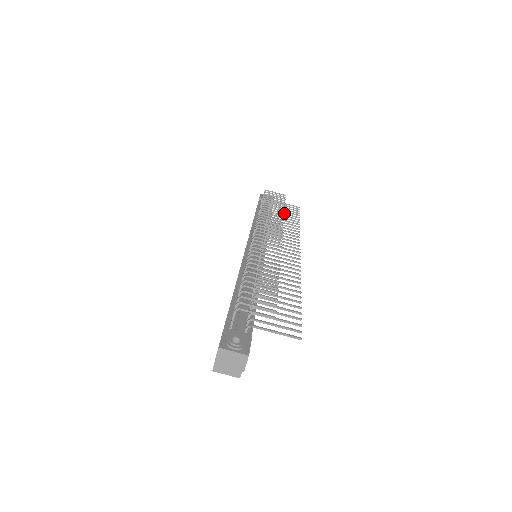
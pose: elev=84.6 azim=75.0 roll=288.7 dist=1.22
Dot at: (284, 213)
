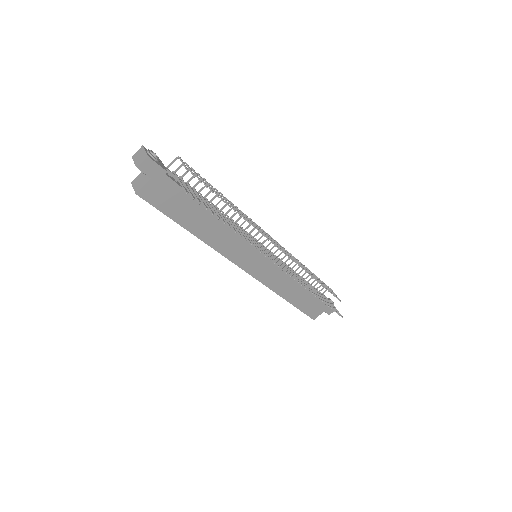
Dot at: occluded
